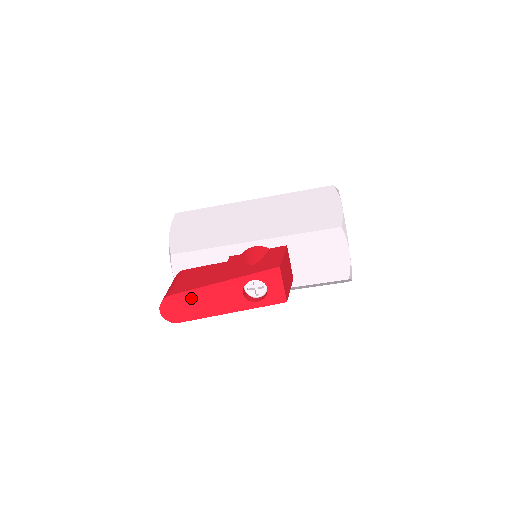
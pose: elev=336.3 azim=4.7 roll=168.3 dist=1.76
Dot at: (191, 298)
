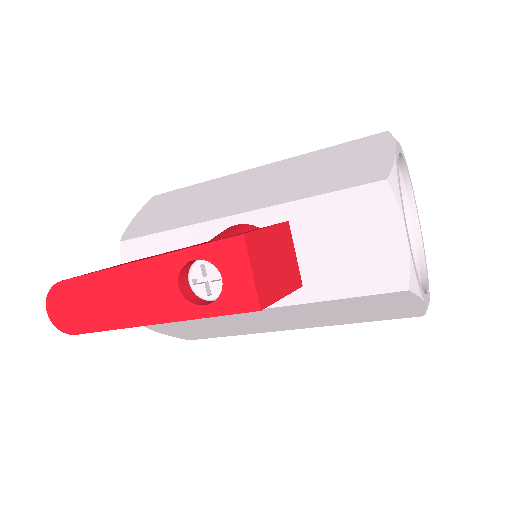
Dot at: (93, 289)
